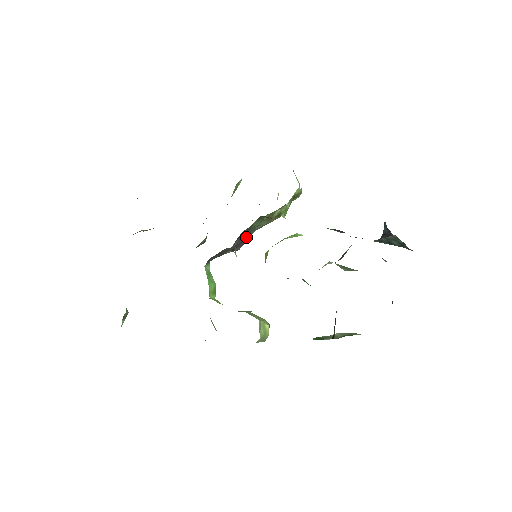
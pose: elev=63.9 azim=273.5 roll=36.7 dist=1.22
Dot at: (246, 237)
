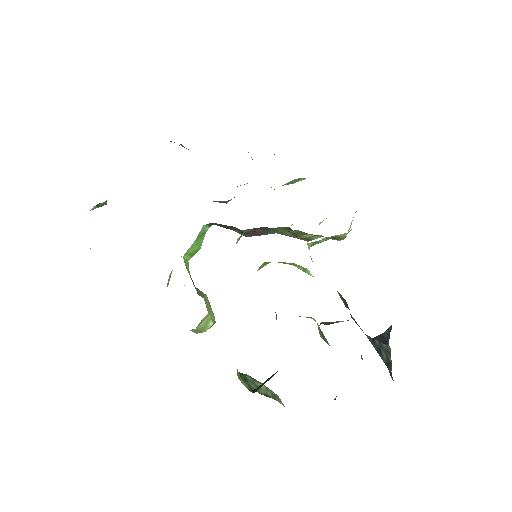
Dot at: (262, 232)
